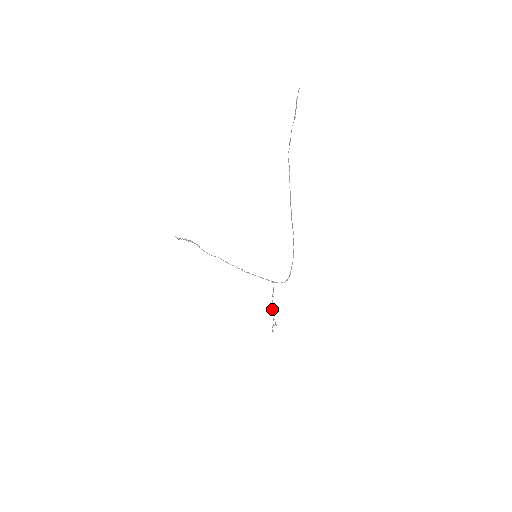
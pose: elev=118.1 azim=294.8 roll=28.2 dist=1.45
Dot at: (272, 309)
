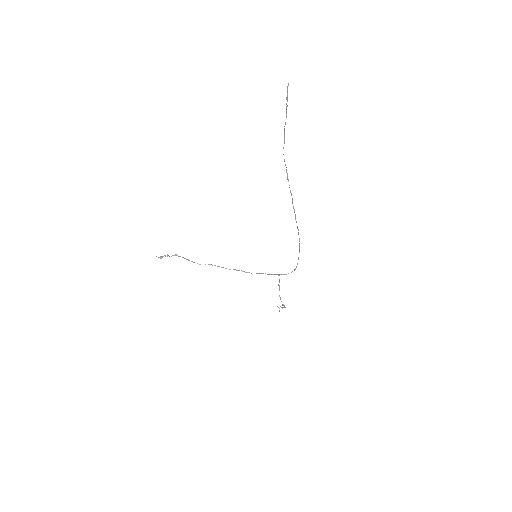
Dot at: (280, 297)
